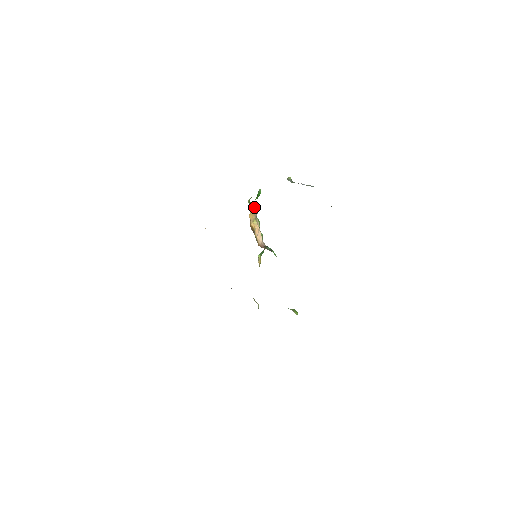
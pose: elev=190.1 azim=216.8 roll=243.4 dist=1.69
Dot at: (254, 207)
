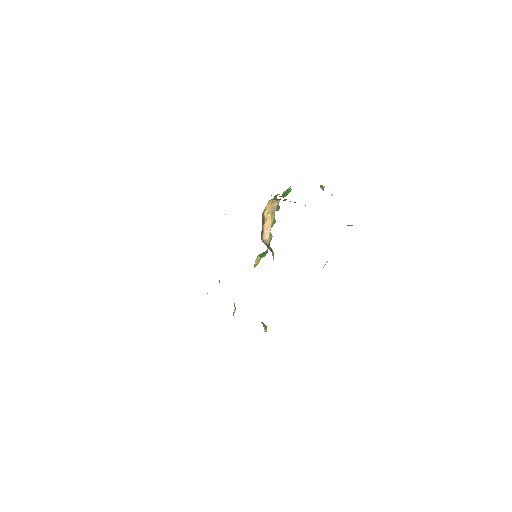
Dot at: occluded
